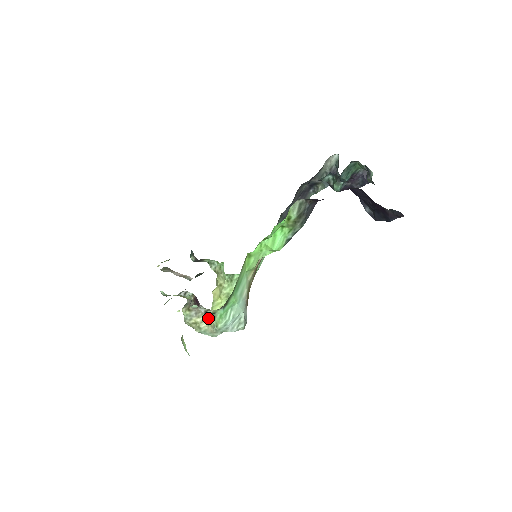
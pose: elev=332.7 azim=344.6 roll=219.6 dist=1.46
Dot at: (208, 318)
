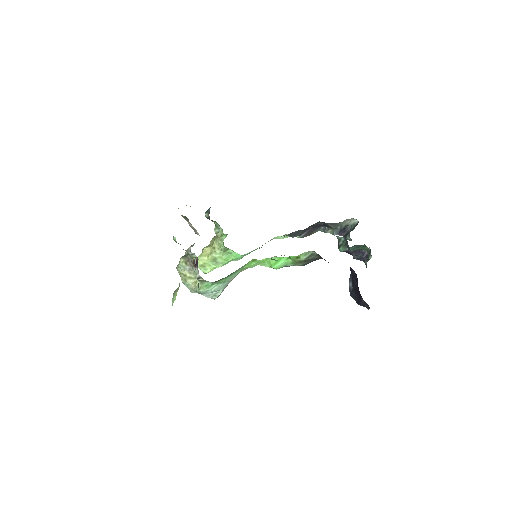
Dot at: occluded
